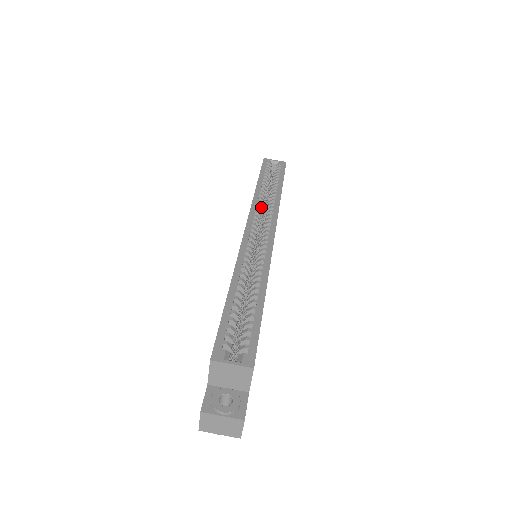
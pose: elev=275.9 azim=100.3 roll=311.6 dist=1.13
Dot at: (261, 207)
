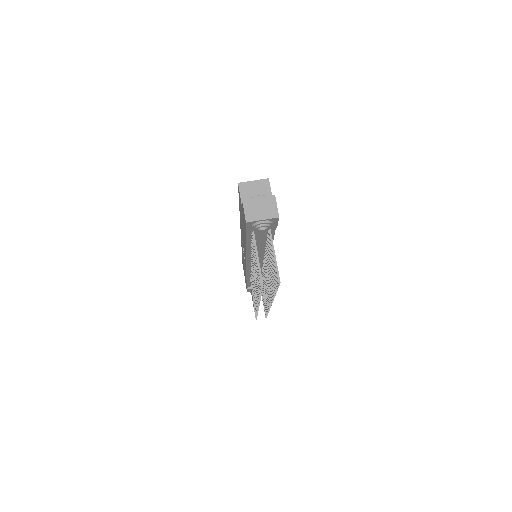
Dot at: occluded
